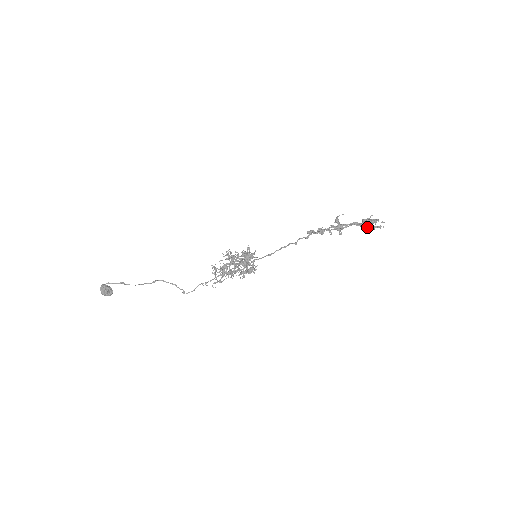
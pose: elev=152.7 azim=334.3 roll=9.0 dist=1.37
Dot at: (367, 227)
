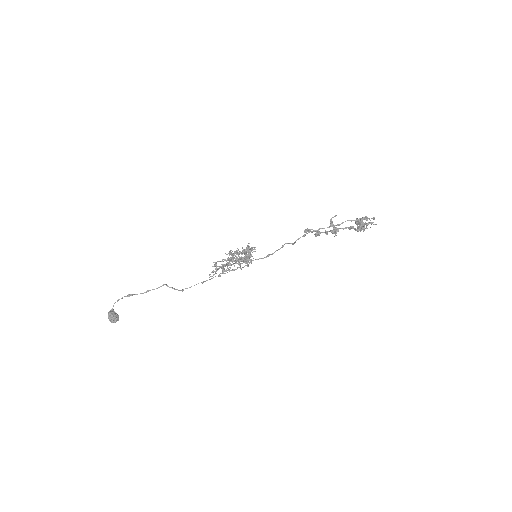
Dot at: (360, 226)
